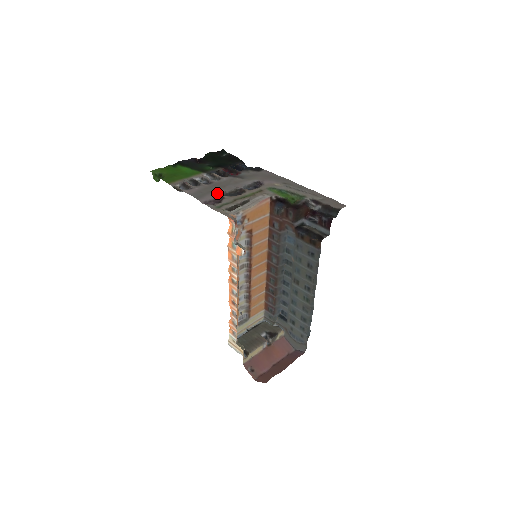
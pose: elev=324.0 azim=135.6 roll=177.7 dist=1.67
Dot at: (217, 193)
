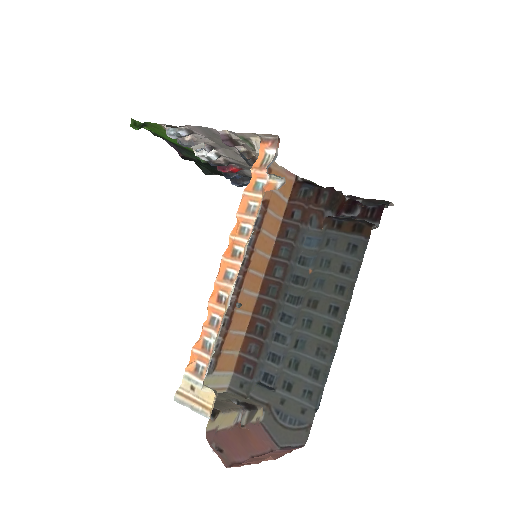
Dot at: occluded
